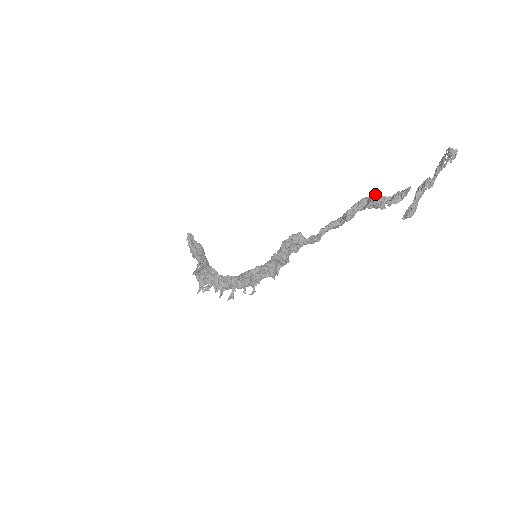
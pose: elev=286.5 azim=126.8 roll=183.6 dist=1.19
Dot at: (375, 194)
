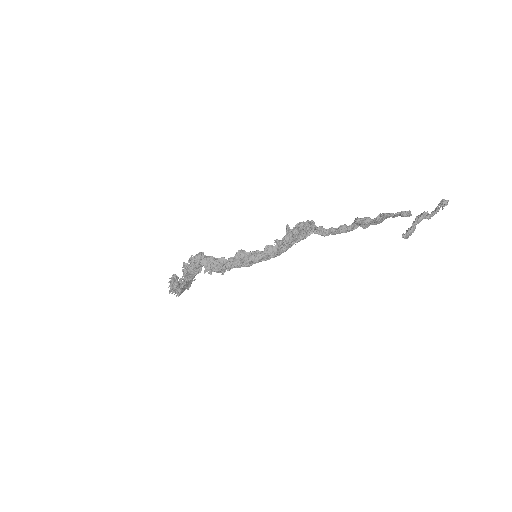
Dot at: occluded
